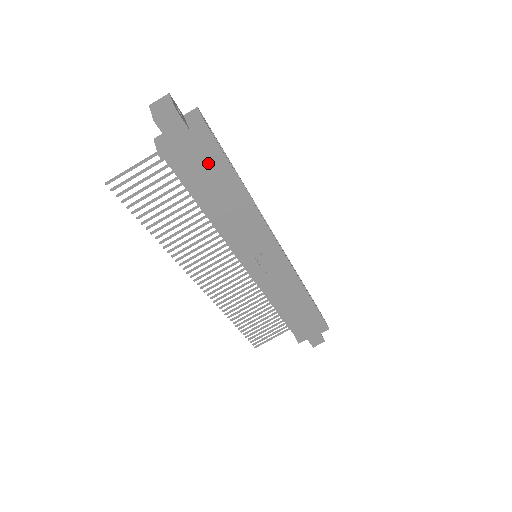
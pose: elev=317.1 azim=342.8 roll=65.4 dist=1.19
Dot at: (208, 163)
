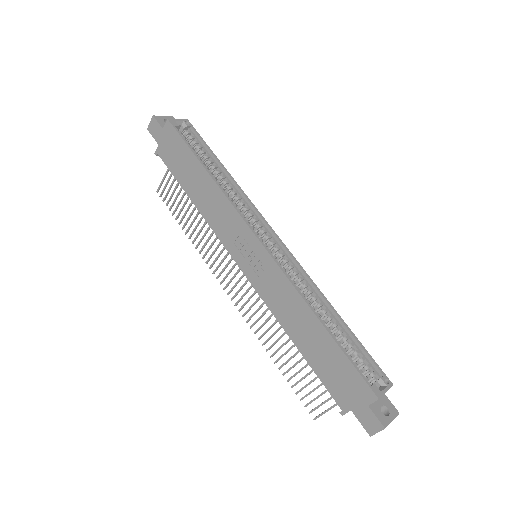
Dot at: (178, 151)
